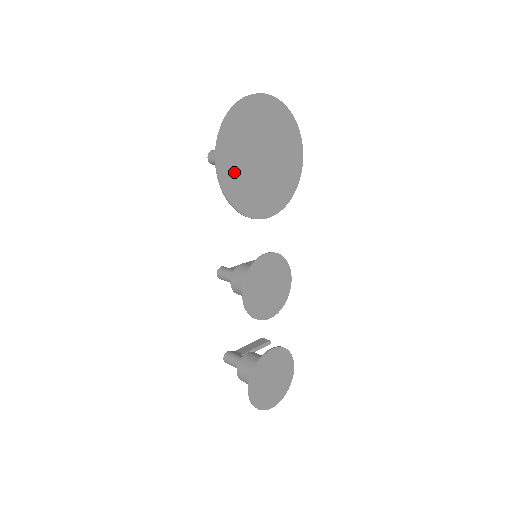
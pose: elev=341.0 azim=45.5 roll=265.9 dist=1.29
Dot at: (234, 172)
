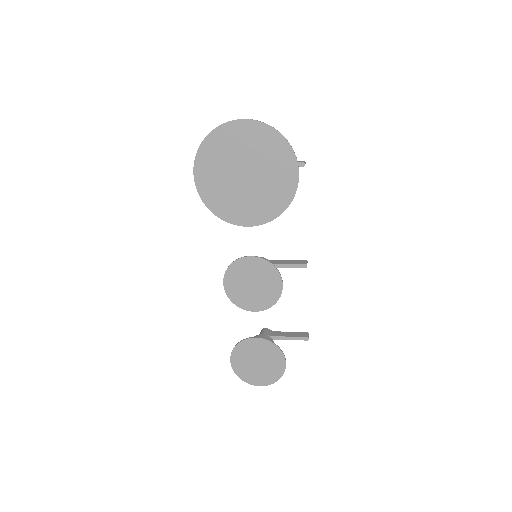
Dot at: (212, 184)
